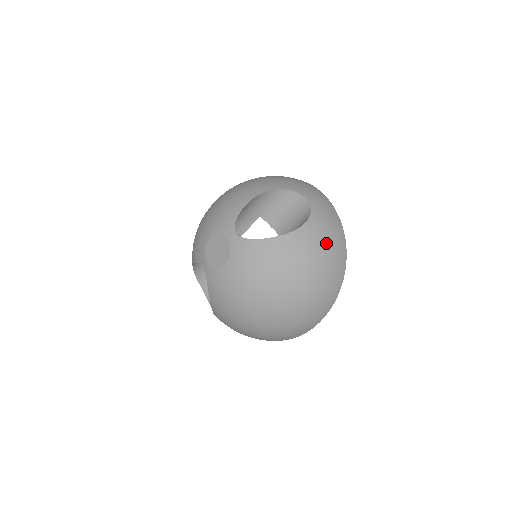
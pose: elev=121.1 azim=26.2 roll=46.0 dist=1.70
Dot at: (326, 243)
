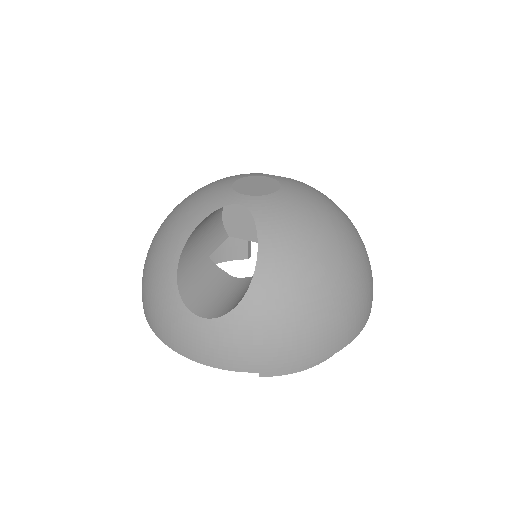
Dot at: occluded
